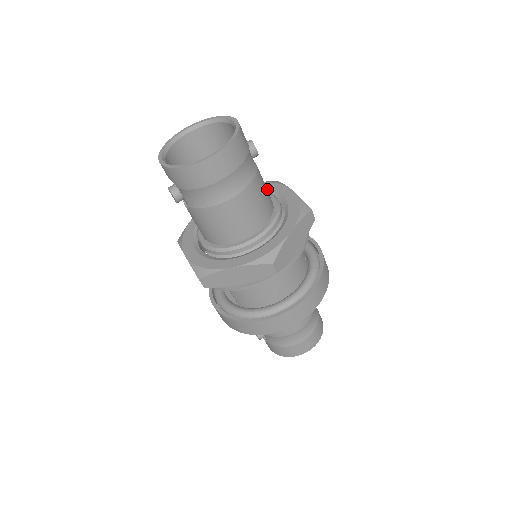
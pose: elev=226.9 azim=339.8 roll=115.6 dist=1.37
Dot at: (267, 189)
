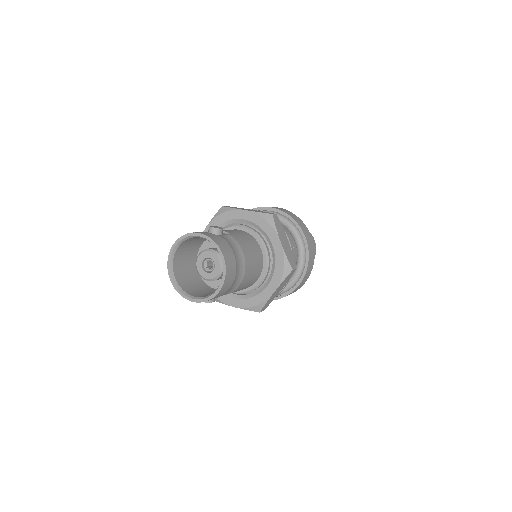
Dot at: (226, 221)
